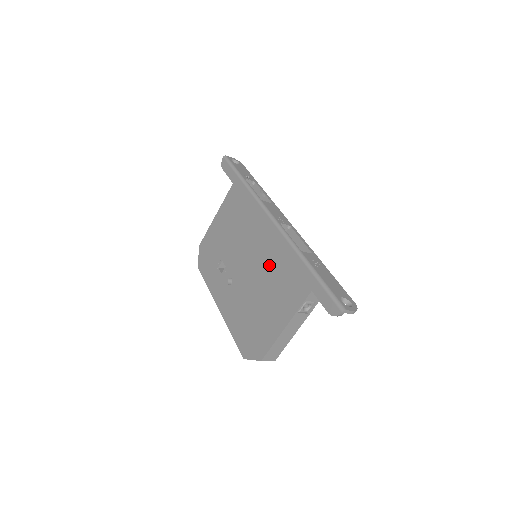
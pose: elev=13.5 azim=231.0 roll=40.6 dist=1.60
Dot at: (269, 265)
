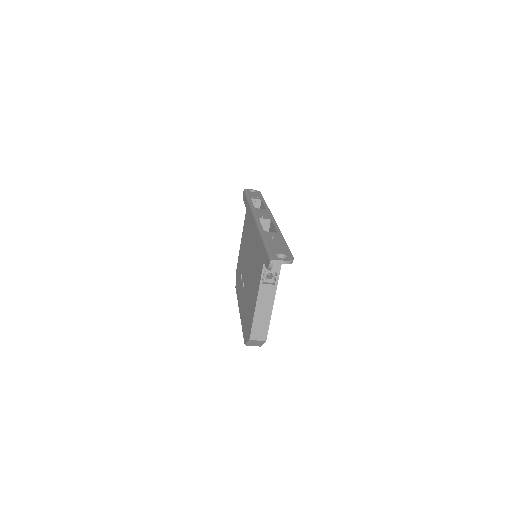
Dot at: (254, 255)
